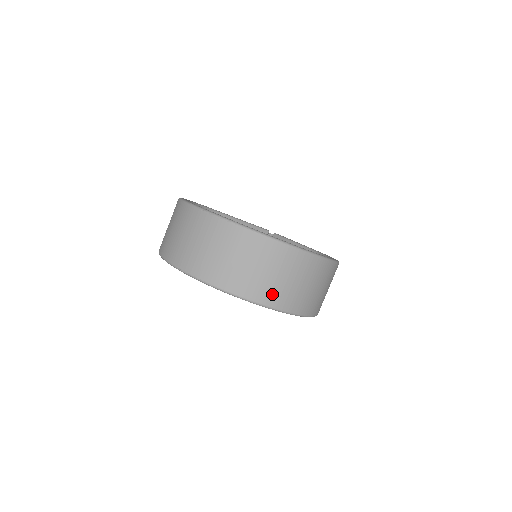
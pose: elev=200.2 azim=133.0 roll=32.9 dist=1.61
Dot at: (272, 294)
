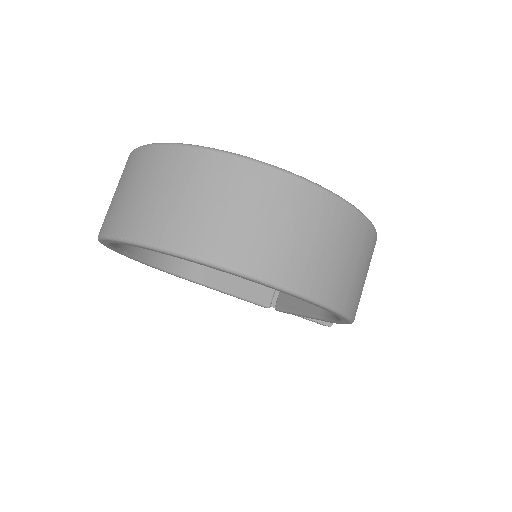
Dot at: (247, 249)
